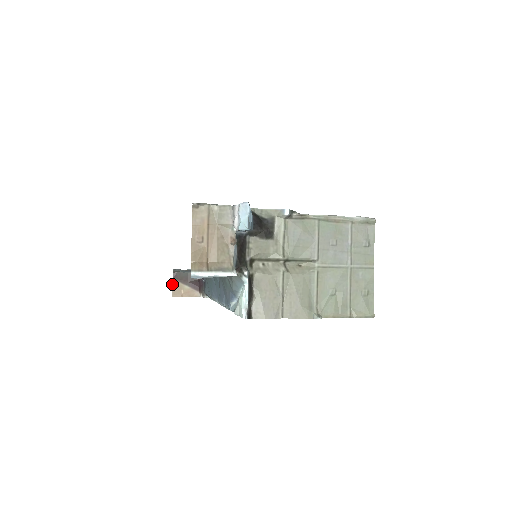
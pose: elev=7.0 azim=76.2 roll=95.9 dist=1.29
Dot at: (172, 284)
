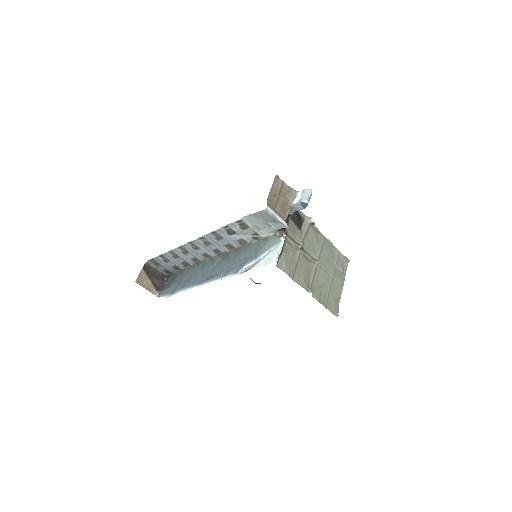
Dot at: (140, 272)
